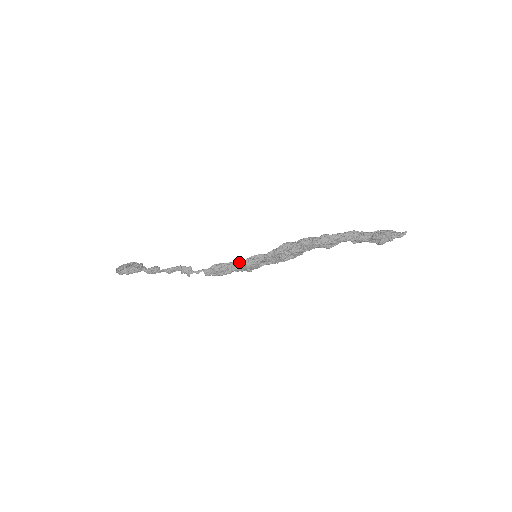
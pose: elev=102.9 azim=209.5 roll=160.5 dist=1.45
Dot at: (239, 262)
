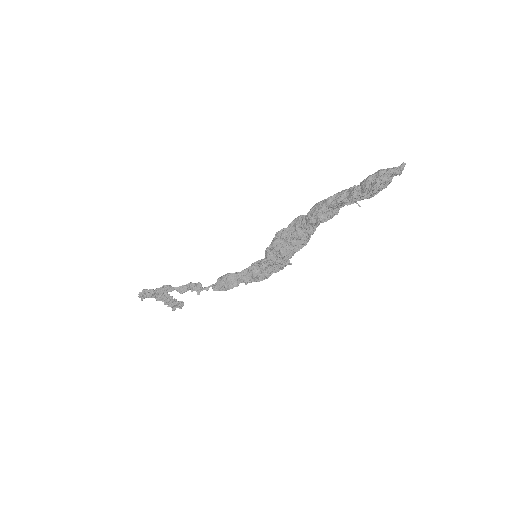
Dot at: (244, 270)
